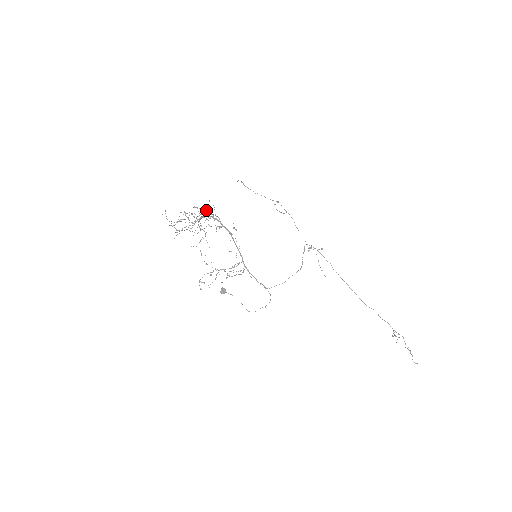
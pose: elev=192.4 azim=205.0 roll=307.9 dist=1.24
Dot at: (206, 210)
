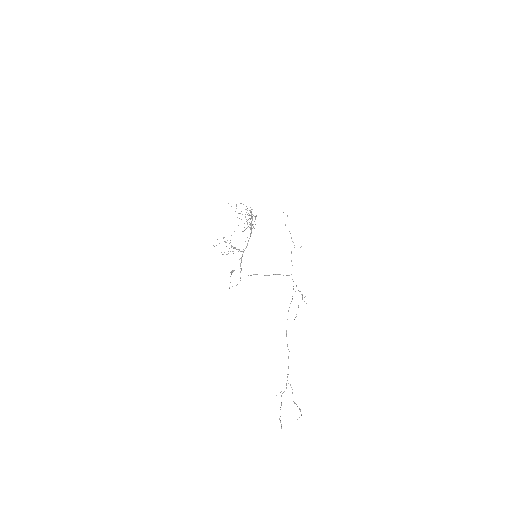
Dot at: occluded
